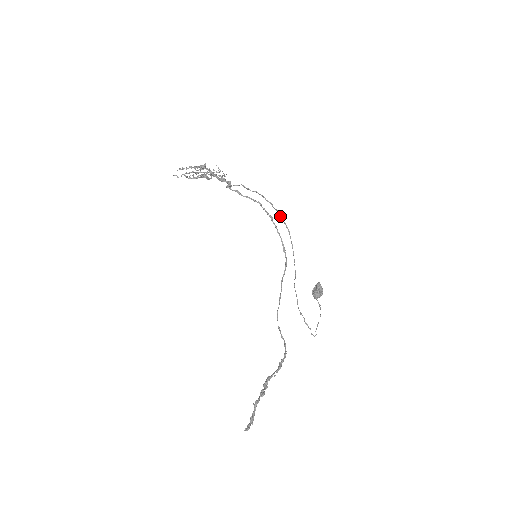
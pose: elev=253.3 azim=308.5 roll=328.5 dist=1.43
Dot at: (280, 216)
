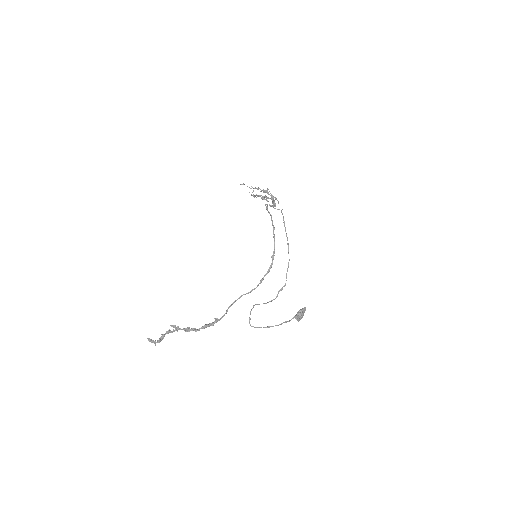
Dot at: (286, 233)
